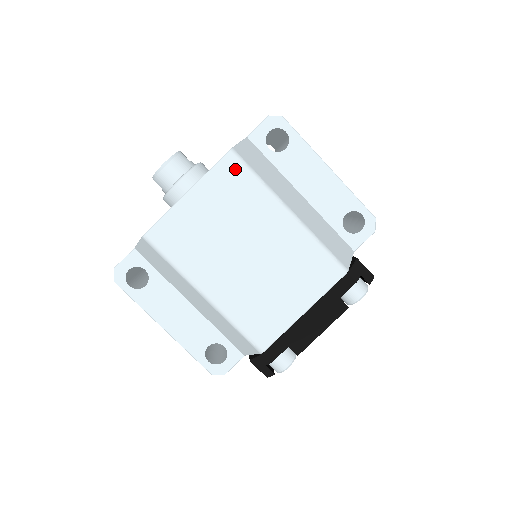
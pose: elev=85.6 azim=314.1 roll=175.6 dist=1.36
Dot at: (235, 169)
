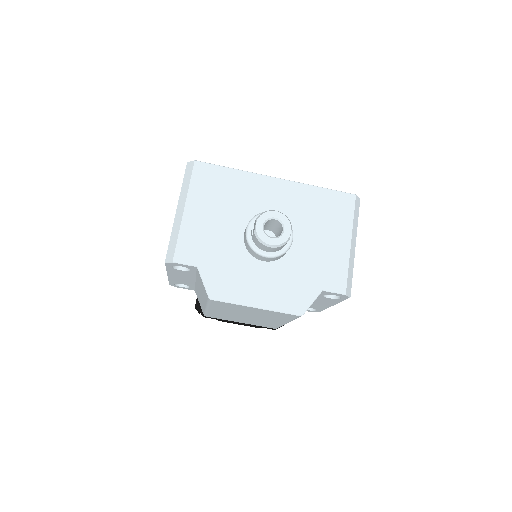
Dot at: (291, 317)
